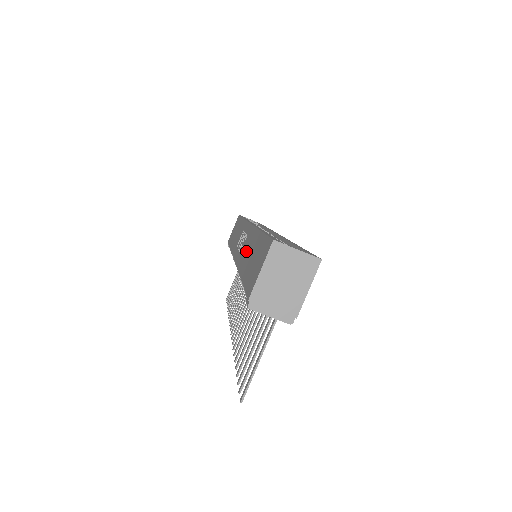
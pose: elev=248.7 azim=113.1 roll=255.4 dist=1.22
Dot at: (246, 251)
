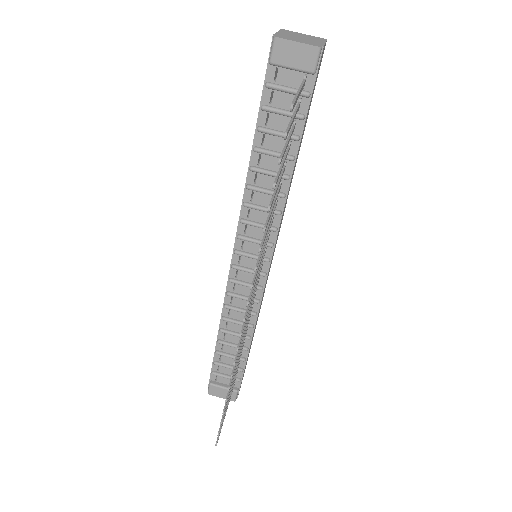
Dot at: occluded
